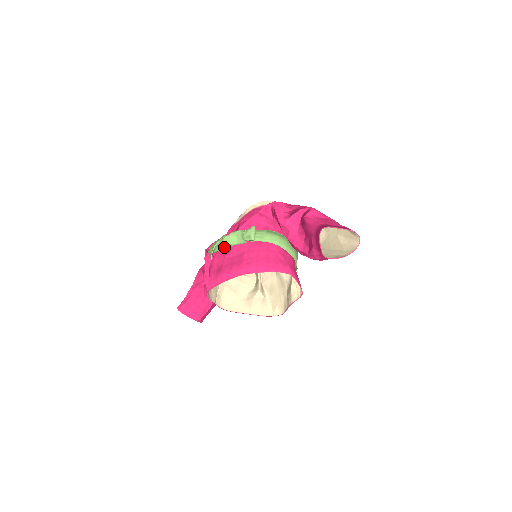
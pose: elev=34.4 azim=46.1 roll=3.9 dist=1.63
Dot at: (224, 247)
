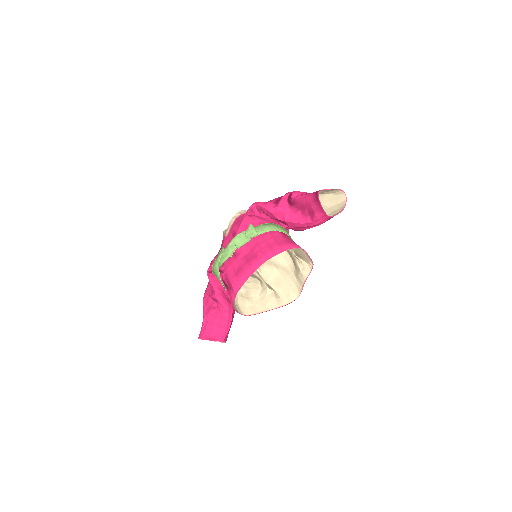
Dot at: (232, 253)
